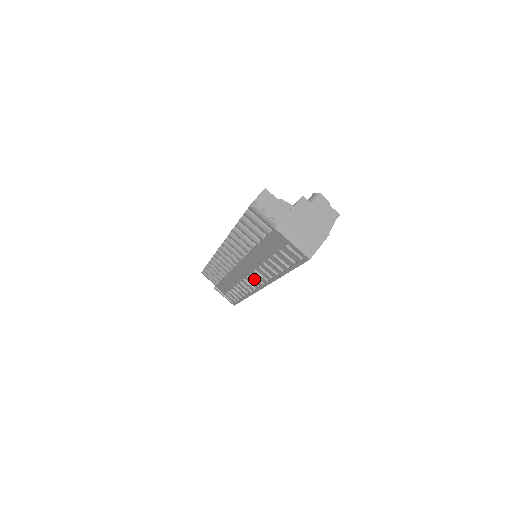
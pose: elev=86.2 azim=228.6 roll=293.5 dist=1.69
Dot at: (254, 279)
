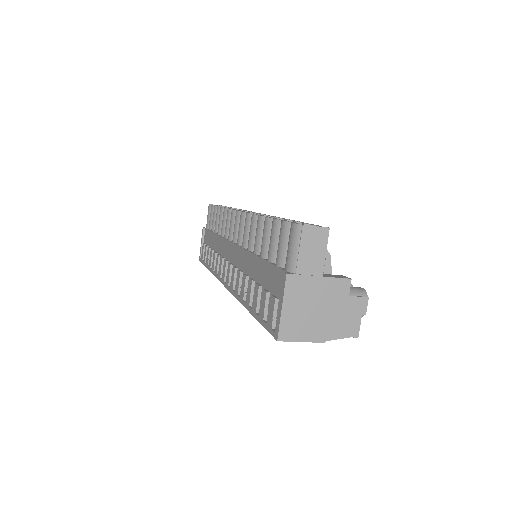
Dot at: (228, 272)
